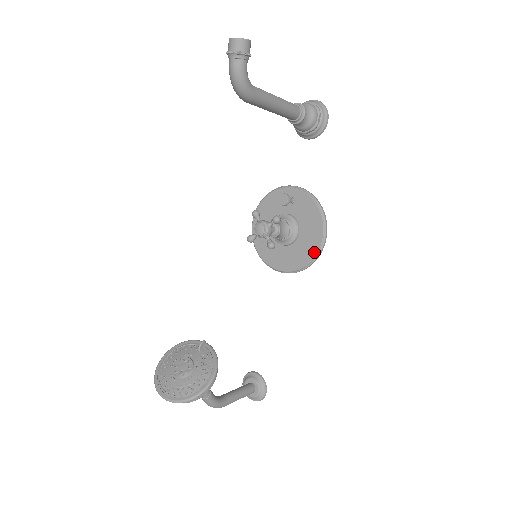
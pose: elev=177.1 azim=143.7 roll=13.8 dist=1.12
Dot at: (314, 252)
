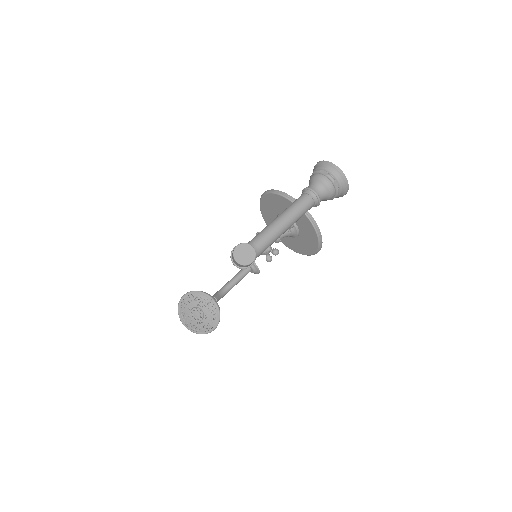
Dot at: (307, 253)
